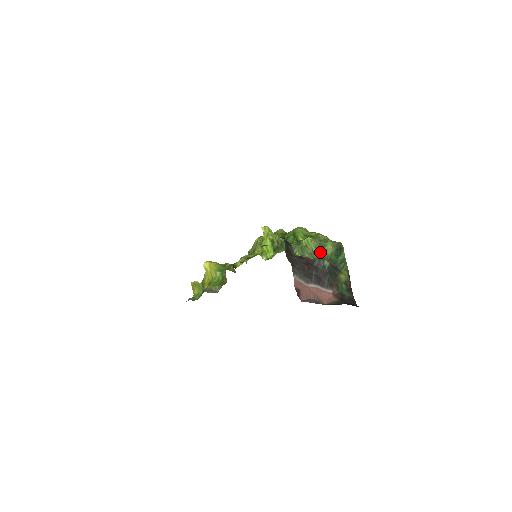
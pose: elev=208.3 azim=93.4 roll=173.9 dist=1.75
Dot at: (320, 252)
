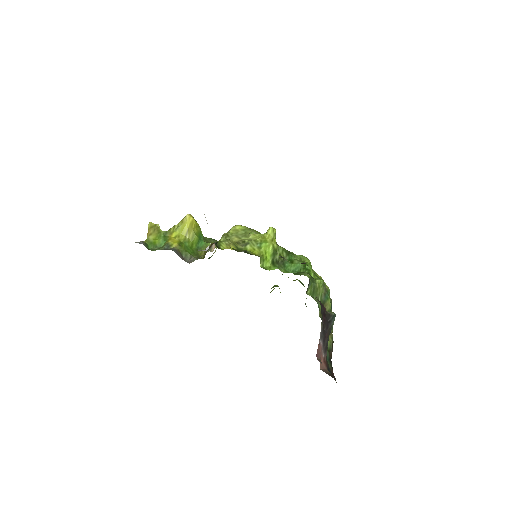
Dot at: (323, 303)
